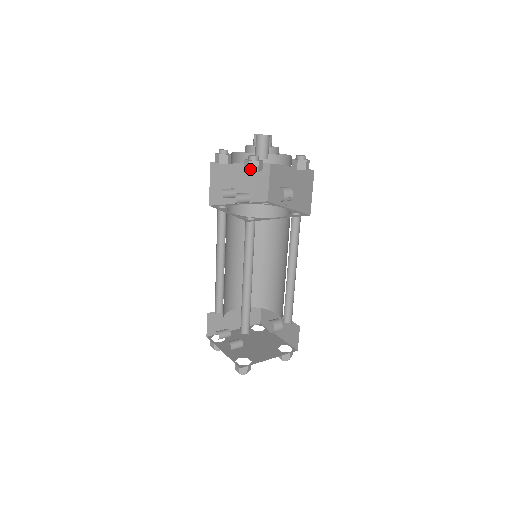
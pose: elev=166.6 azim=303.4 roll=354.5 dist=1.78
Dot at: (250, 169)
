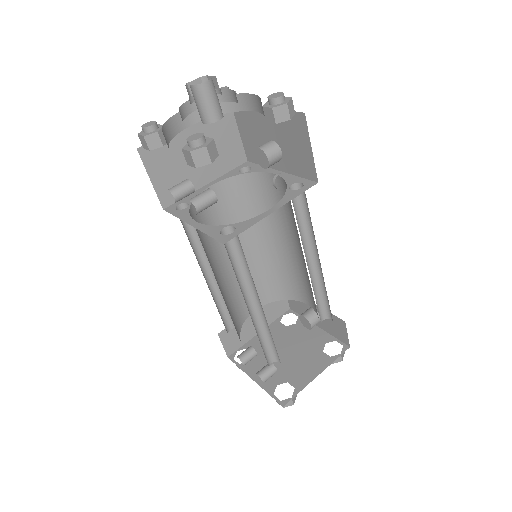
Dot at: (197, 164)
